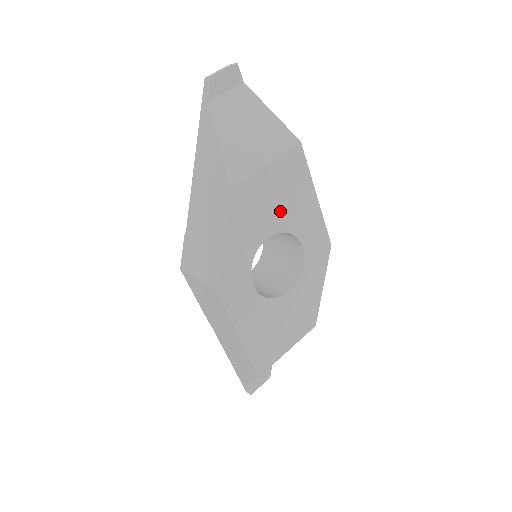
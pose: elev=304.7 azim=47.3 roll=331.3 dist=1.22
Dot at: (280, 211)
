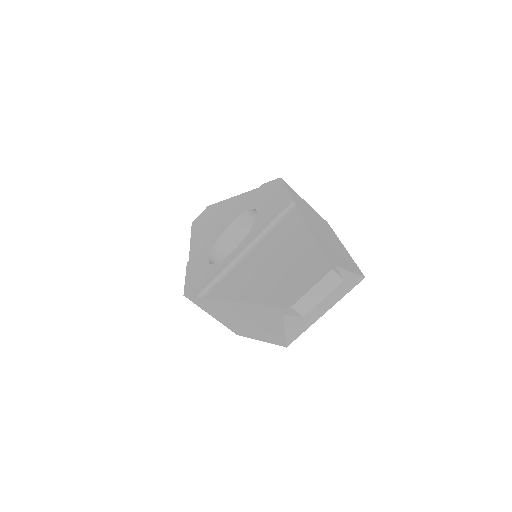
Dot at: occluded
